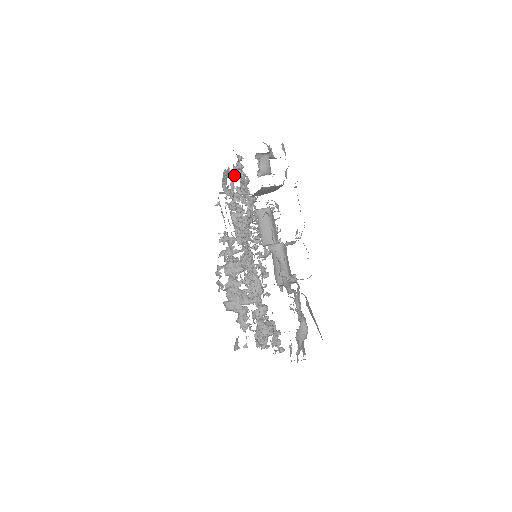
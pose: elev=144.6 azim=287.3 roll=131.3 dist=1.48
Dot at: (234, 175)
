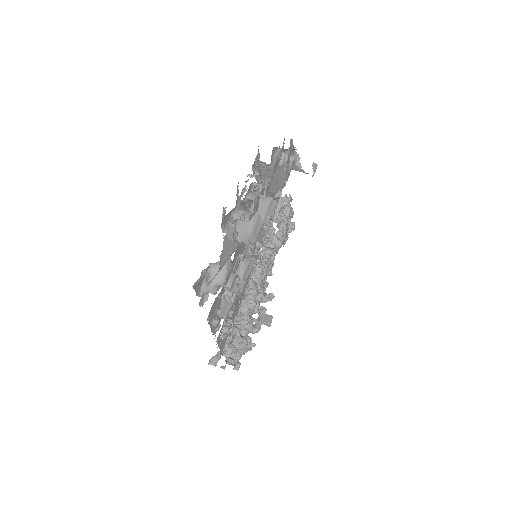
Dot at: (283, 202)
